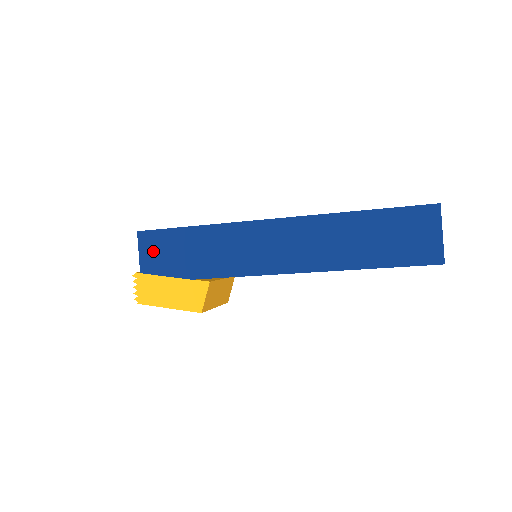
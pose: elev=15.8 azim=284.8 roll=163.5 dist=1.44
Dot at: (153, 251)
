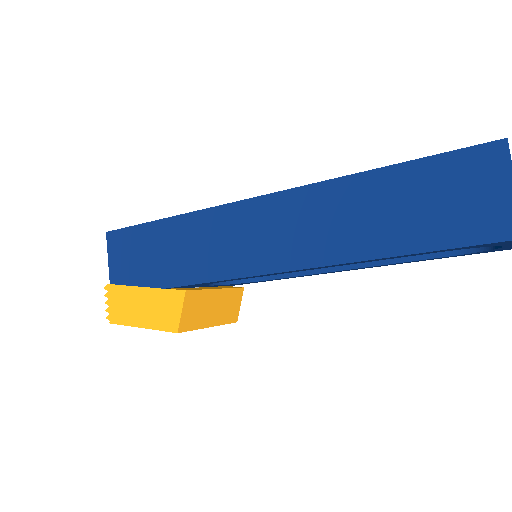
Dot at: (122, 255)
